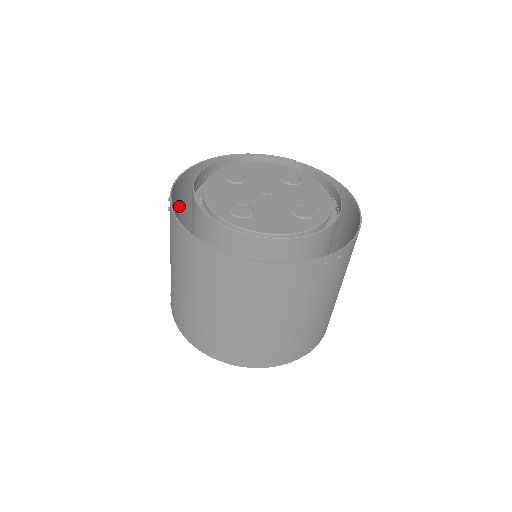
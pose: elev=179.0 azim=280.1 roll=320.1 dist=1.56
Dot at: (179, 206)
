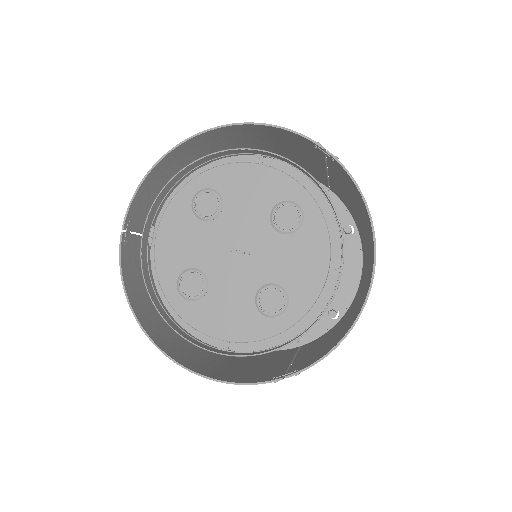
Dot at: occluded
